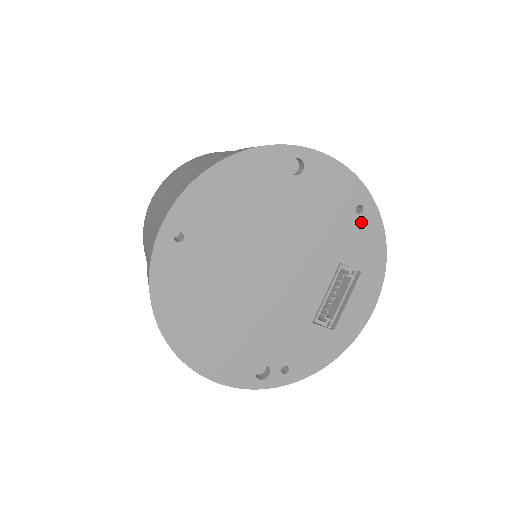
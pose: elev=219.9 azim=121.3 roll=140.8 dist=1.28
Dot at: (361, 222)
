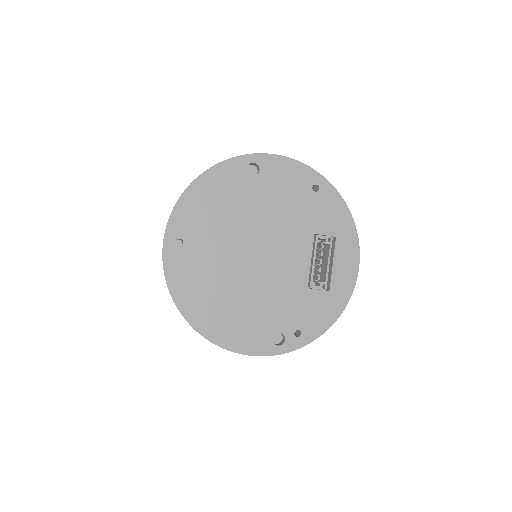
Dot at: (321, 198)
